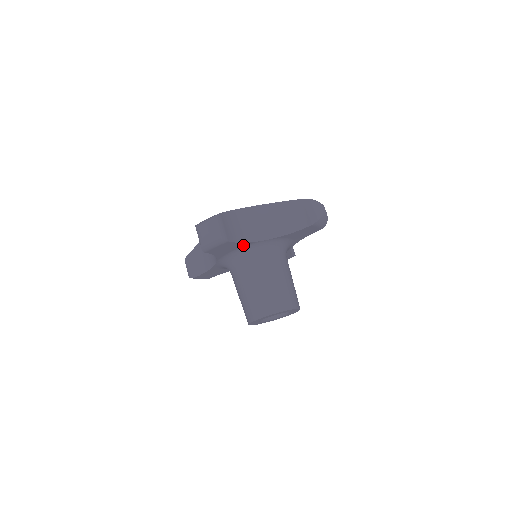
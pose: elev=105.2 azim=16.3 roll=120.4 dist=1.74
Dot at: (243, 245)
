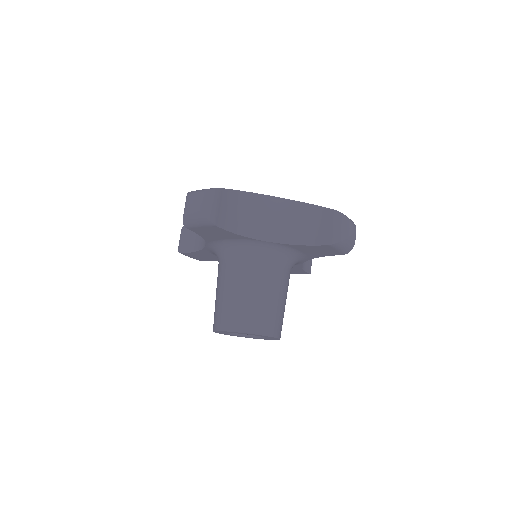
Dot at: (237, 237)
